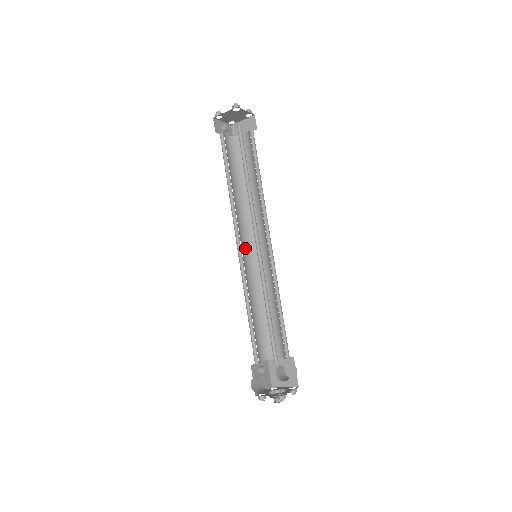
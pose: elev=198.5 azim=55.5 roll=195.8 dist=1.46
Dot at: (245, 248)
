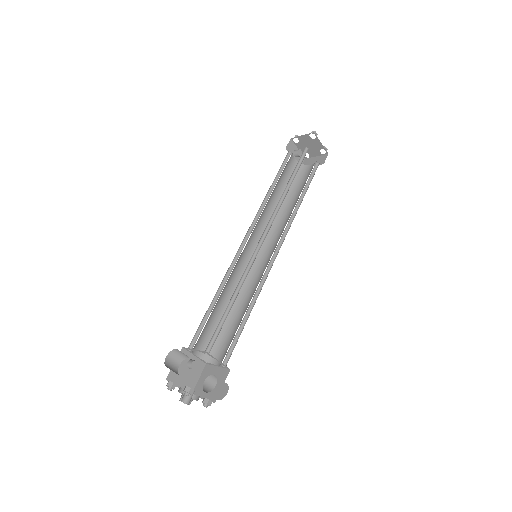
Dot at: (252, 249)
